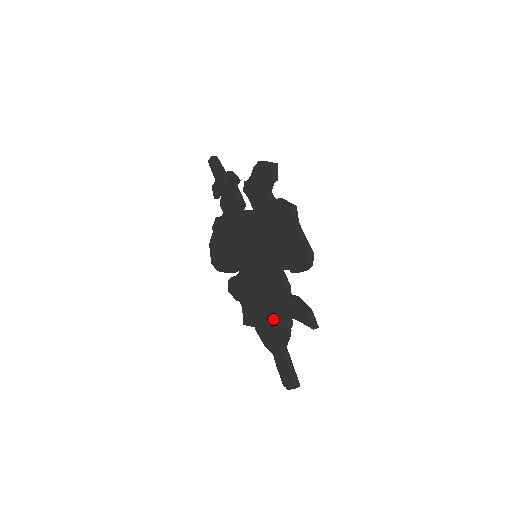
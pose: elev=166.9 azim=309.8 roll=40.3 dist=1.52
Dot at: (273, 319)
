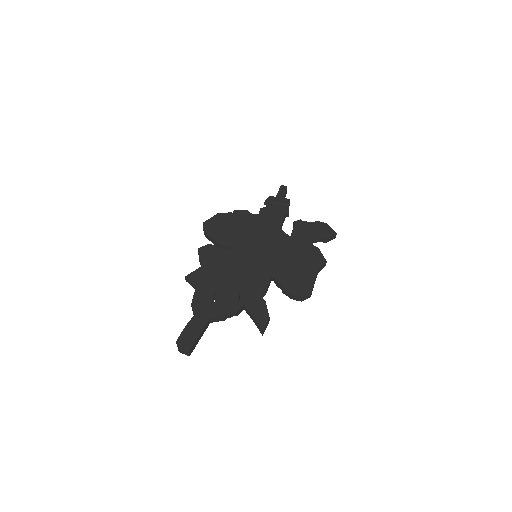
Dot at: (227, 297)
